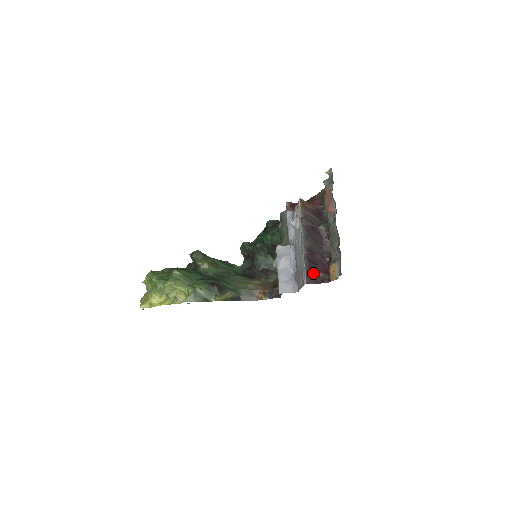
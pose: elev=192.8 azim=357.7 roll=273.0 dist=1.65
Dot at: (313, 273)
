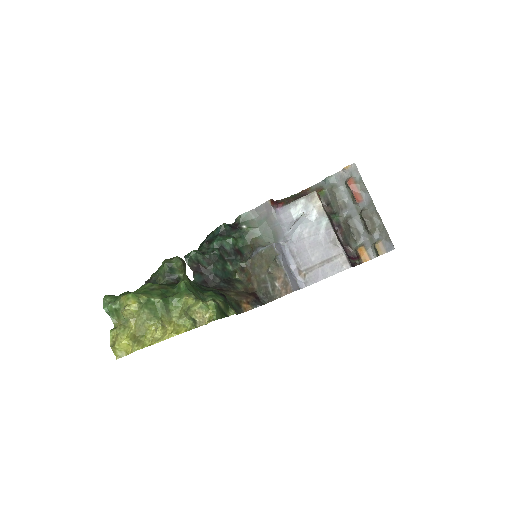
Dot at: occluded
